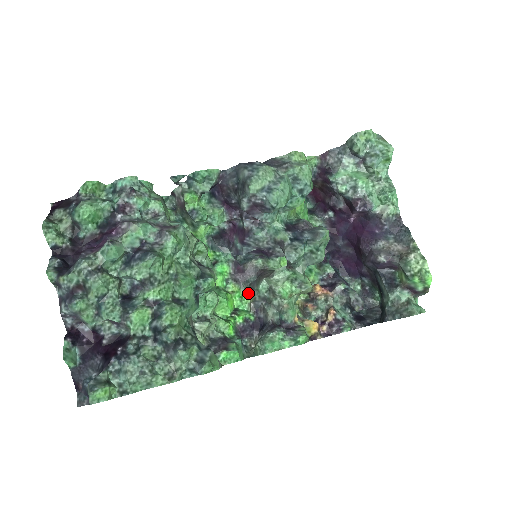
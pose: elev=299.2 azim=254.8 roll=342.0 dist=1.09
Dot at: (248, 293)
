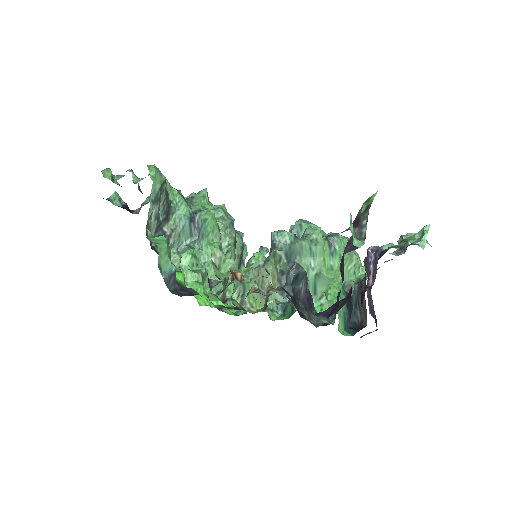
Dot at: occluded
